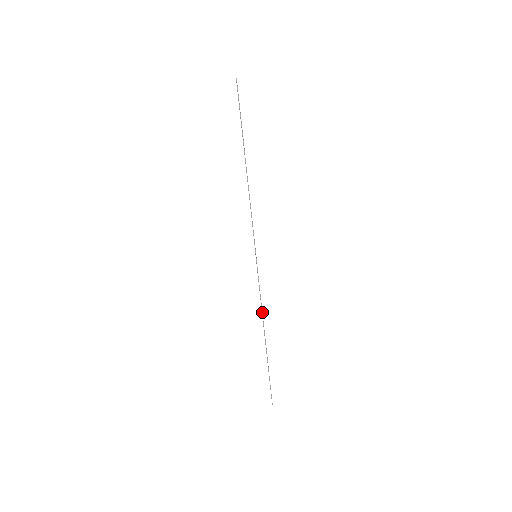
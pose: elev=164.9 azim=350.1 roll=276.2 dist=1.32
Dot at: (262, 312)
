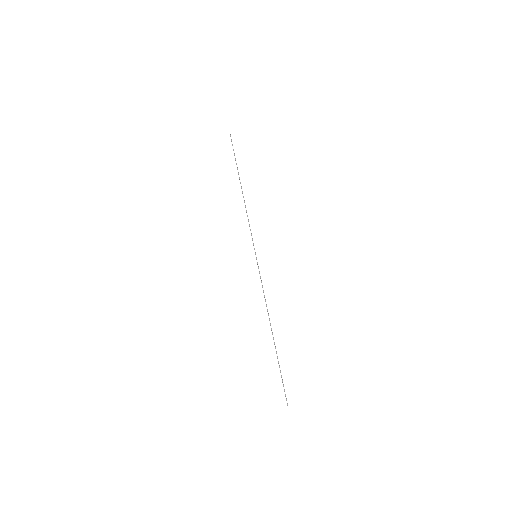
Dot at: (266, 306)
